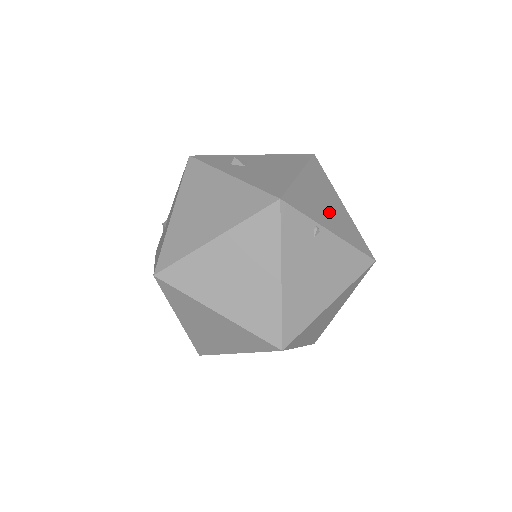
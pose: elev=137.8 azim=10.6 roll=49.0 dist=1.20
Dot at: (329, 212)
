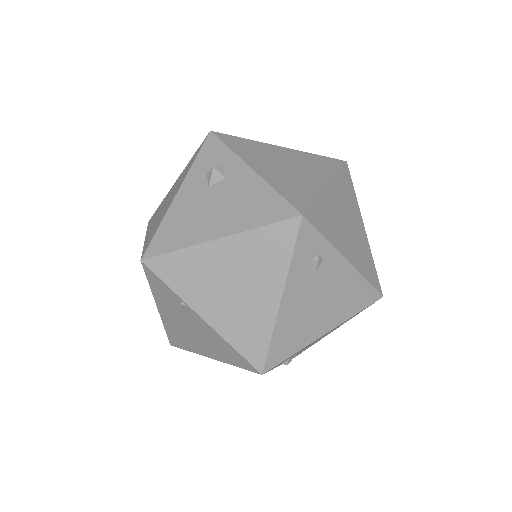
Dot at: (227, 297)
